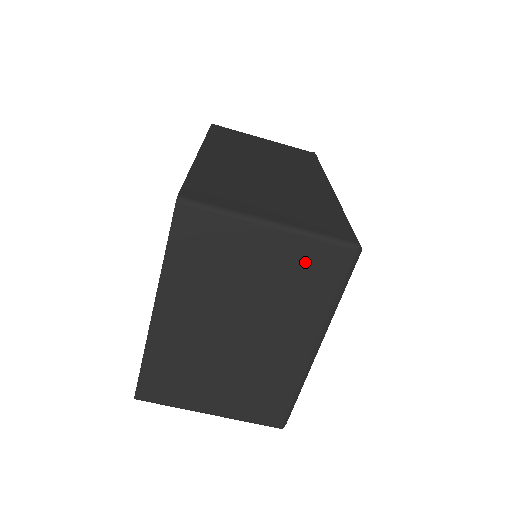
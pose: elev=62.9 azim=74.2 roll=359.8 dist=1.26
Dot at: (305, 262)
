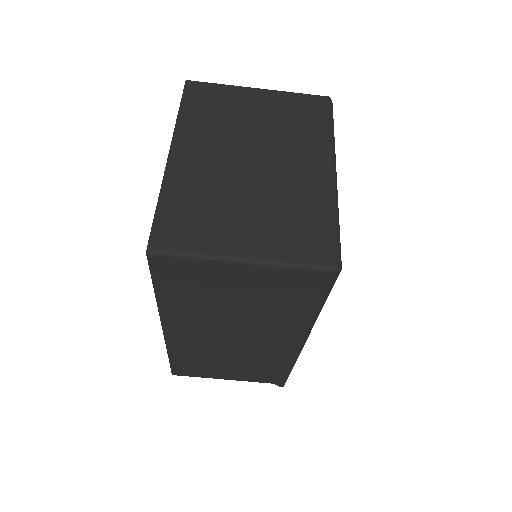
Dot at: (293, 107)
